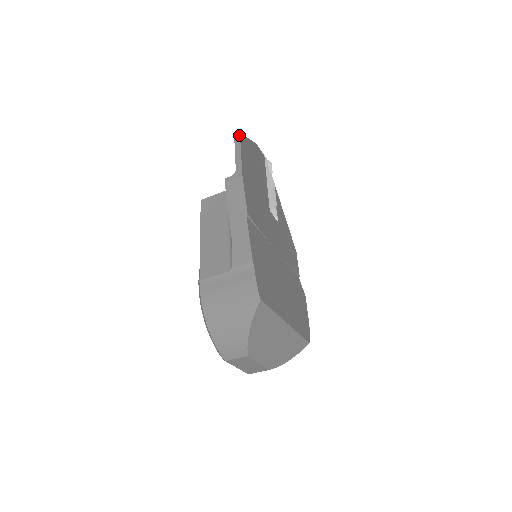
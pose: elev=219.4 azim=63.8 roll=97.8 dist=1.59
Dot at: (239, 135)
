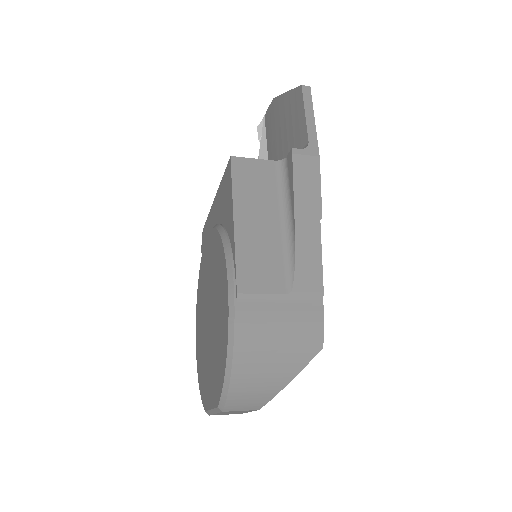
Dot at: (310, 90)
